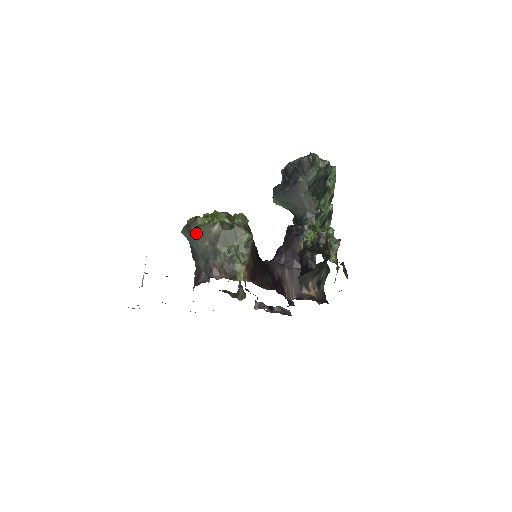
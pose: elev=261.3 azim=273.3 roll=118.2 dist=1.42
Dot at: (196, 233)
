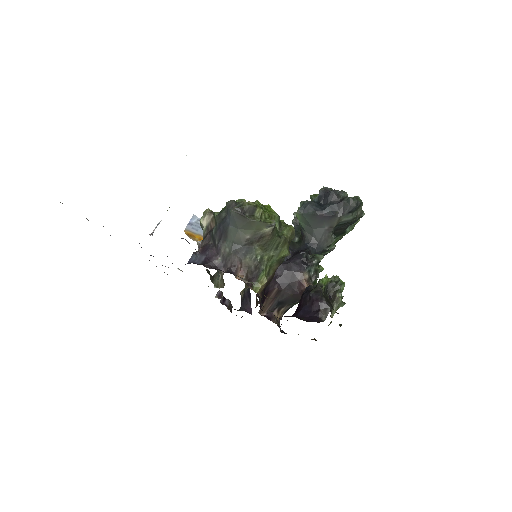
Dot at: (247, 222)
